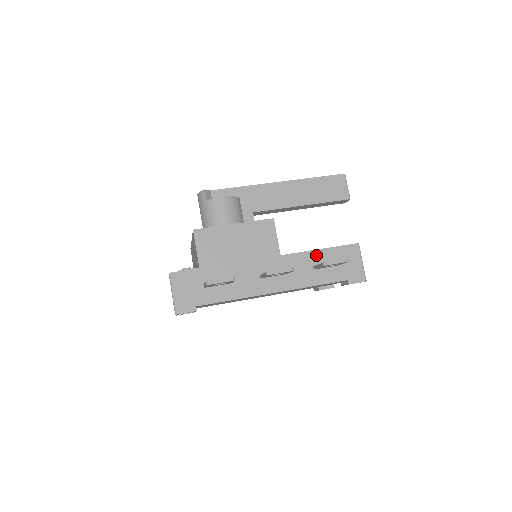
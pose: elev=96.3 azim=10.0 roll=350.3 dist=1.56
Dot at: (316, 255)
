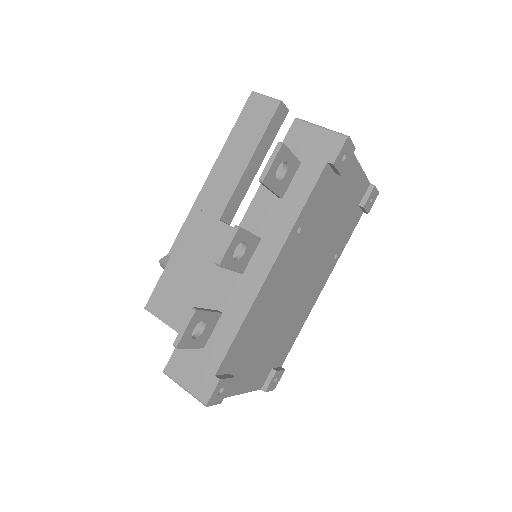
Dot at: occluded
